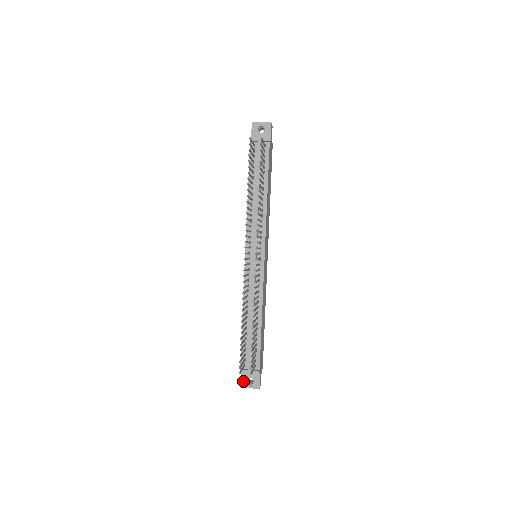
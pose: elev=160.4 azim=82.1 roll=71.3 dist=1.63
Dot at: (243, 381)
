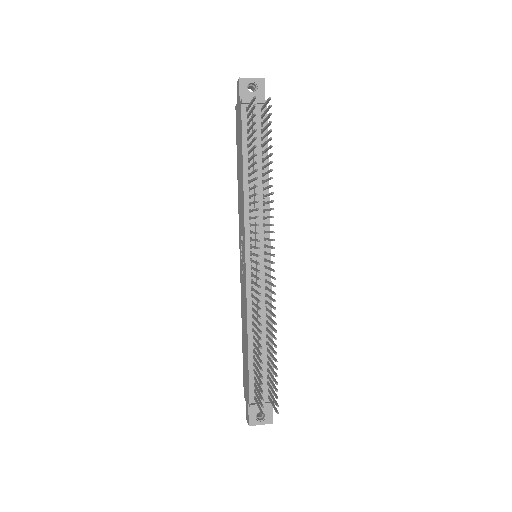
Dot at: (252, 418)
